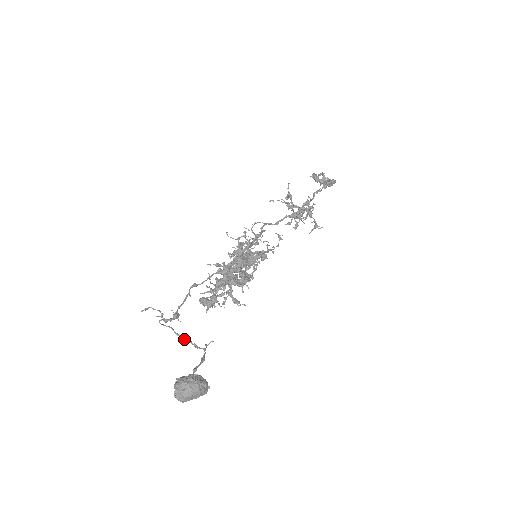
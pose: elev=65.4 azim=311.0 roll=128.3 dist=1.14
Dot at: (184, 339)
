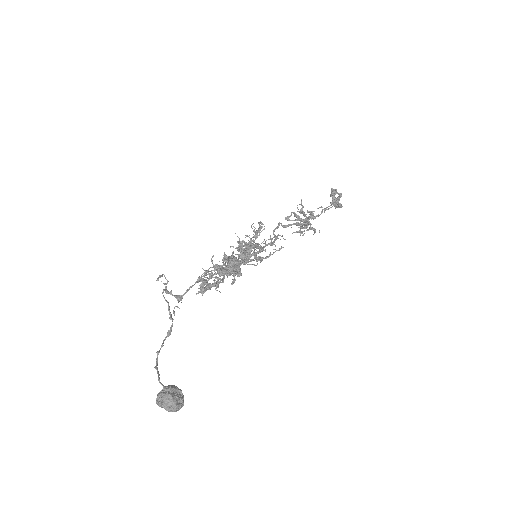
Dot at: occluded
